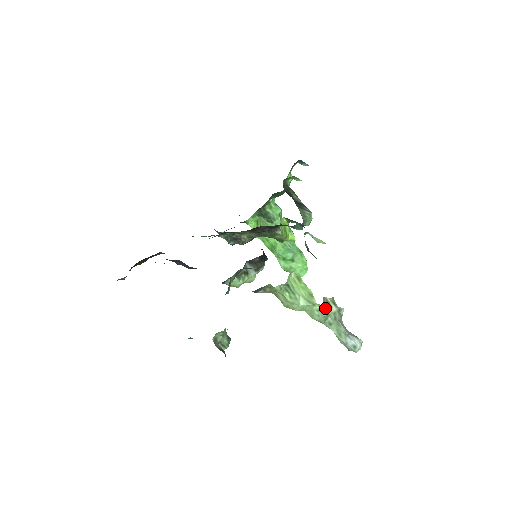
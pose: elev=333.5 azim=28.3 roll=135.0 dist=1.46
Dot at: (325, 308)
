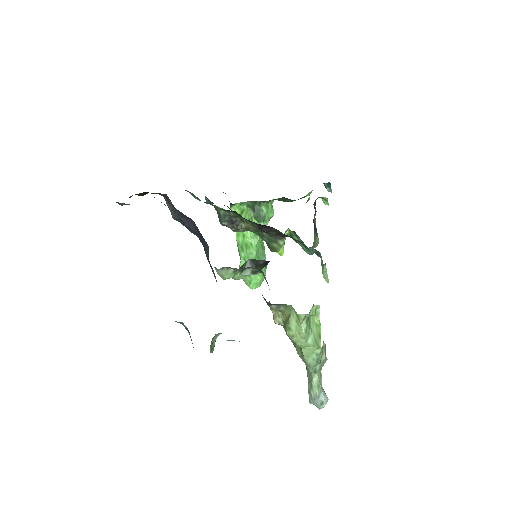
Dot at: occluded
